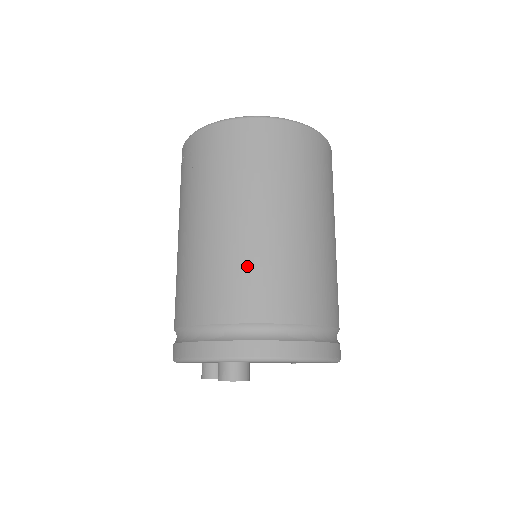
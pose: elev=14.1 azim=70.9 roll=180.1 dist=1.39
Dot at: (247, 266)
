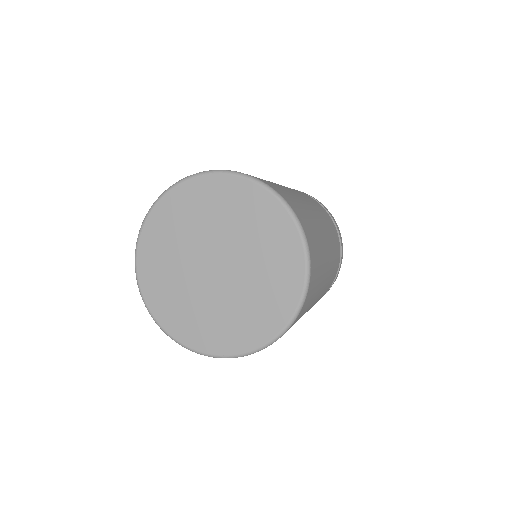
Dot at: occluded
